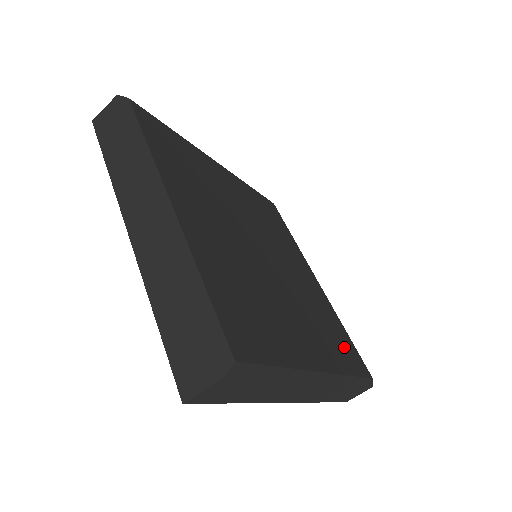
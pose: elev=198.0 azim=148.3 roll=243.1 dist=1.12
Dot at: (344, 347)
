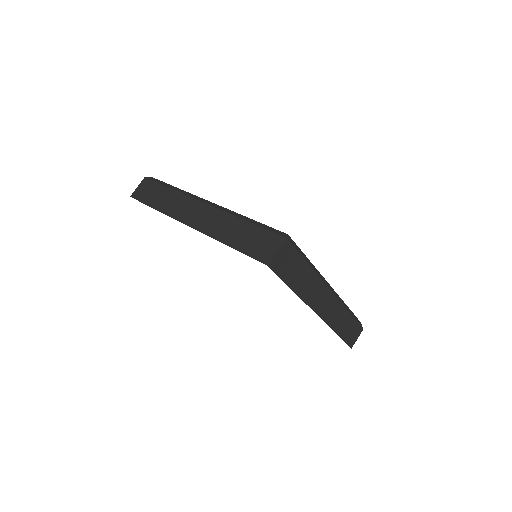
Dot at: occluded
